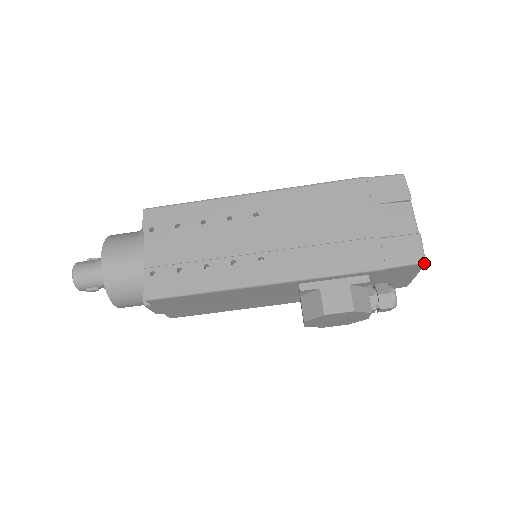
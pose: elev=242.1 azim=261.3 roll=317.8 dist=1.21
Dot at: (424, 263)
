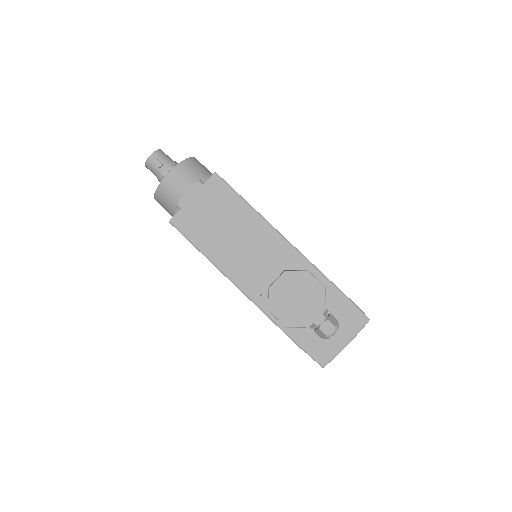
Dot at: (368, 321)
